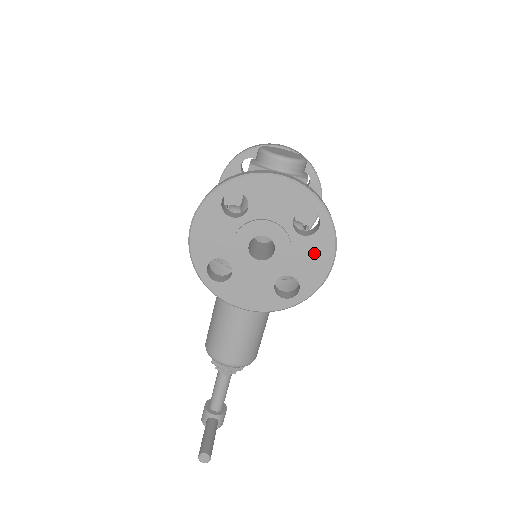
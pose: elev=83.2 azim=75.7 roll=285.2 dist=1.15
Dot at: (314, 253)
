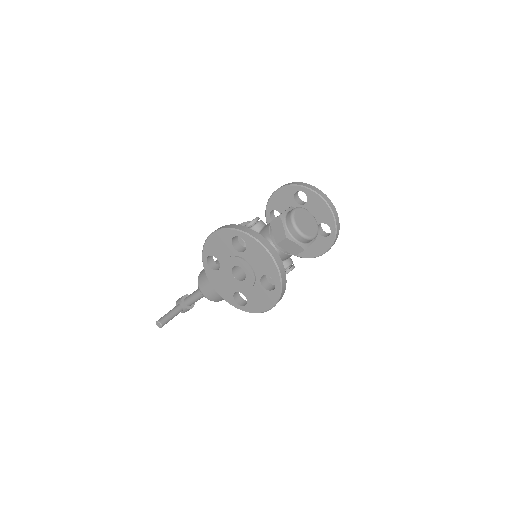
Dot at: (263, 298)
